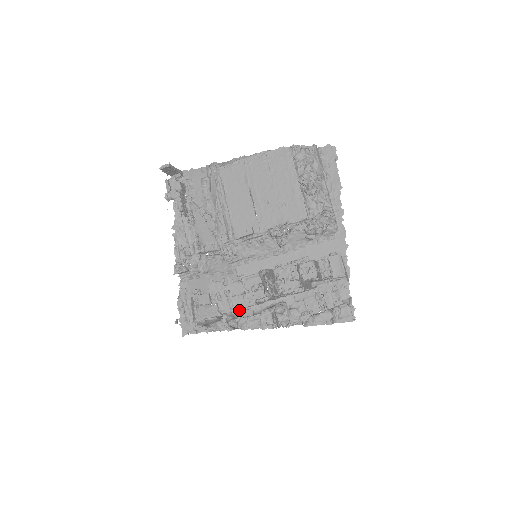
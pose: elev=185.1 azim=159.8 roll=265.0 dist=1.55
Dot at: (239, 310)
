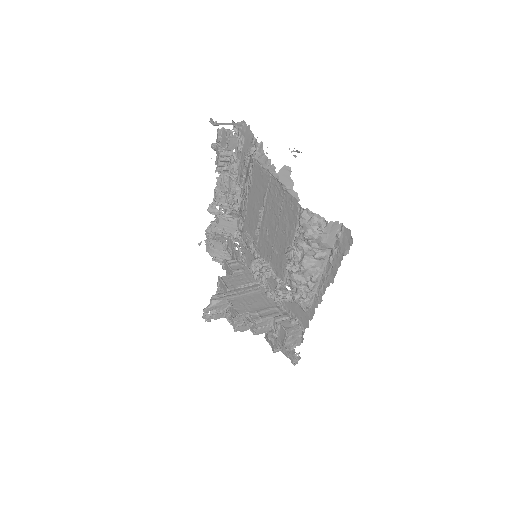
Dot at: occluded
